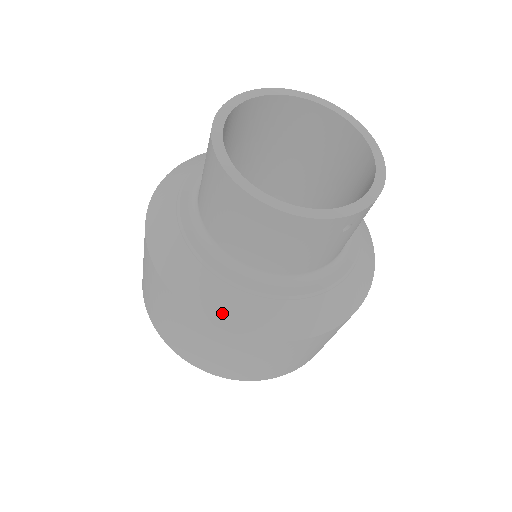
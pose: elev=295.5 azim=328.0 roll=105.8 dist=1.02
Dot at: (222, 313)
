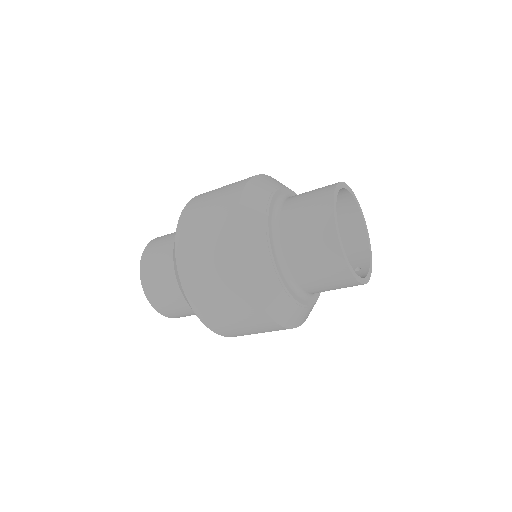
Dot at: (291, 320)
